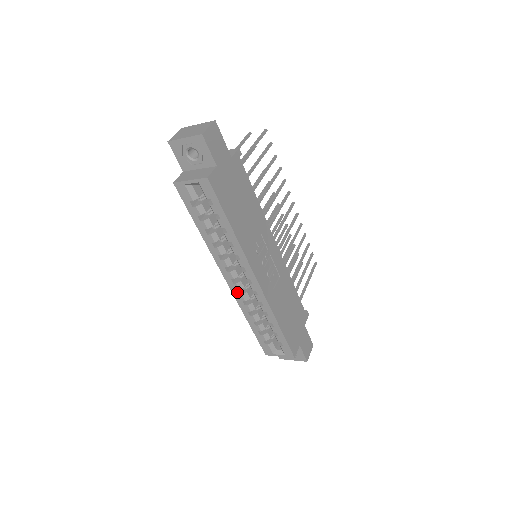
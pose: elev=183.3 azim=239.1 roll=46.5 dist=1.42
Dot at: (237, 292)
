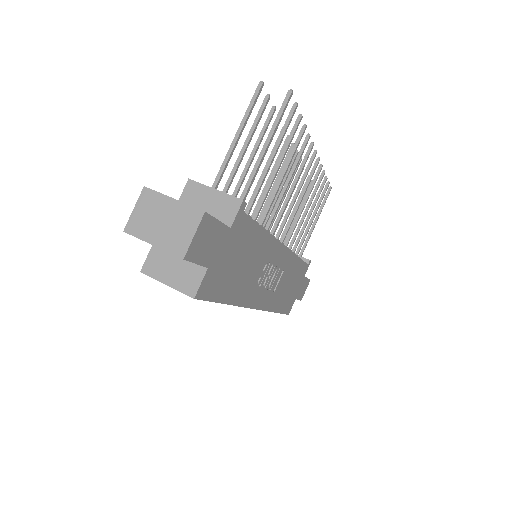
Dot at: occluded
